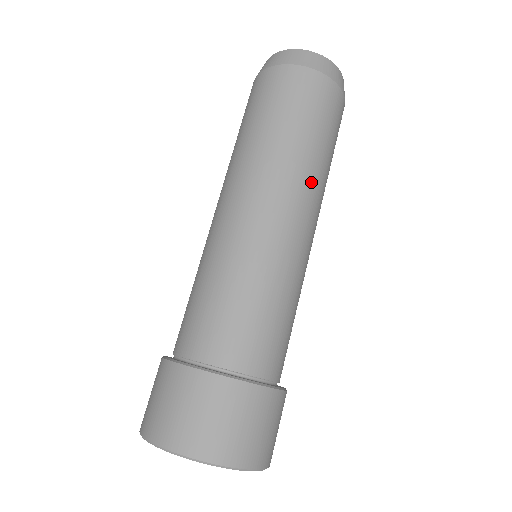
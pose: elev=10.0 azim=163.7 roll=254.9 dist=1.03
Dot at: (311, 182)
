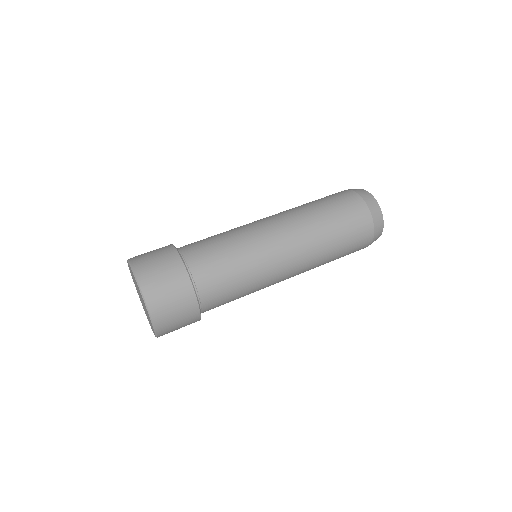
Dot at: (313, 249)
